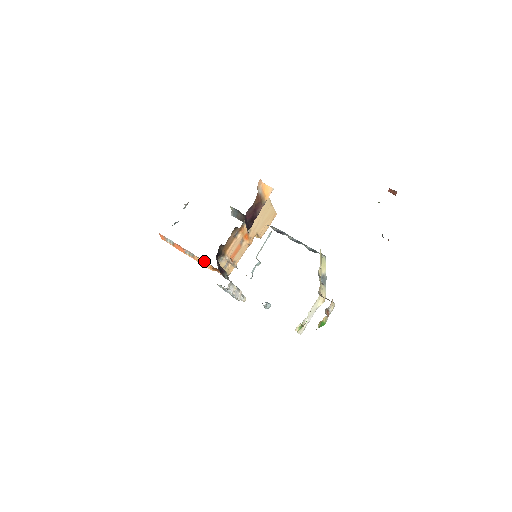
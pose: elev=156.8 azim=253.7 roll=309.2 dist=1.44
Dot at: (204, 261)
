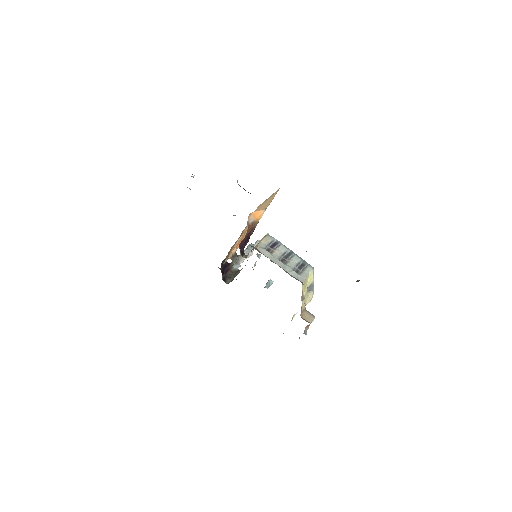
Dot at: occluded
